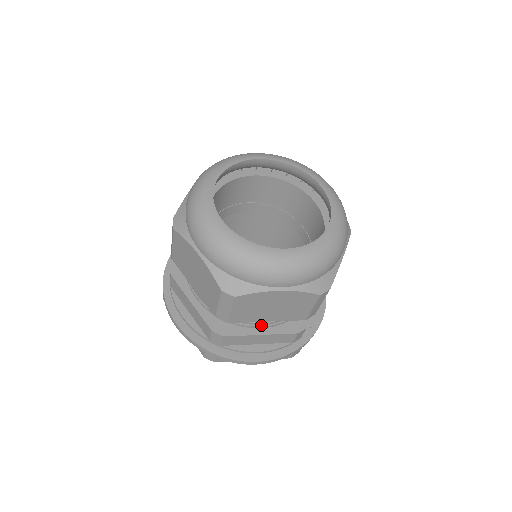
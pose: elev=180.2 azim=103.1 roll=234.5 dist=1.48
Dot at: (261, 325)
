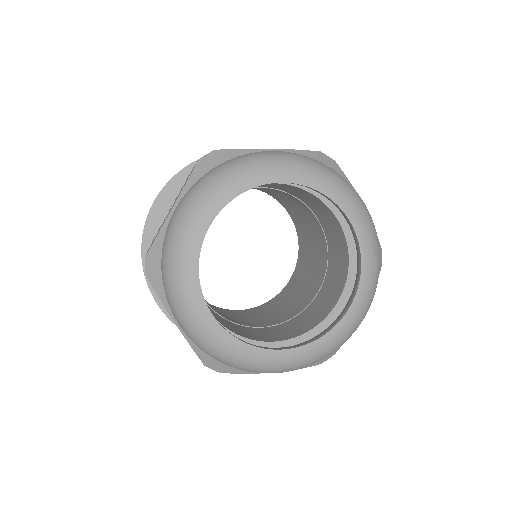
Dot at: occluded
